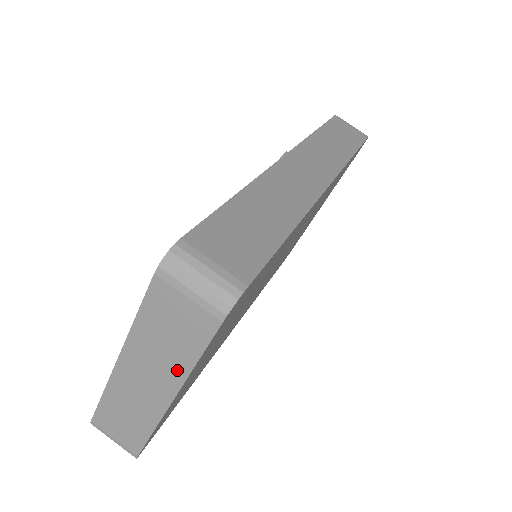
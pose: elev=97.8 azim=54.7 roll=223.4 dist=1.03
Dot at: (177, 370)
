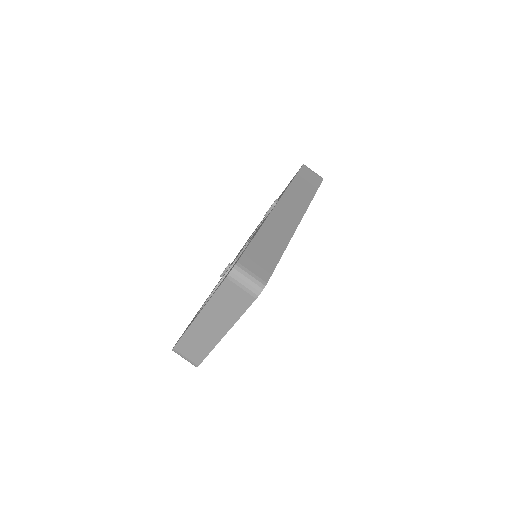
Dot at: (230, 320)
